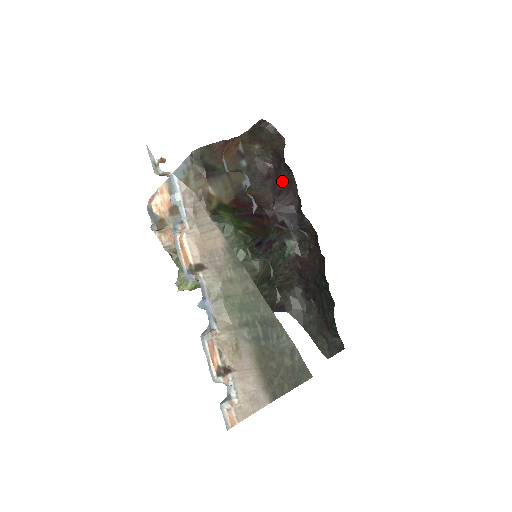
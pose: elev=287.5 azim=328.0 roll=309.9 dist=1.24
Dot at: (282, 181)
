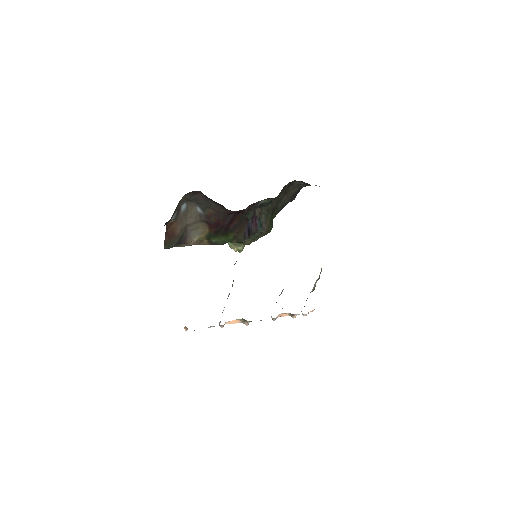
Dot at: occluded
